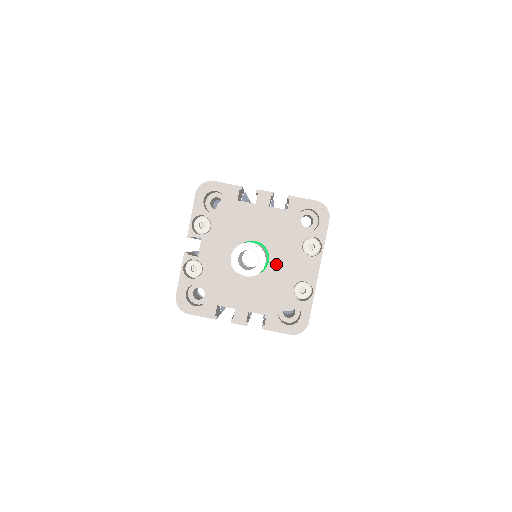
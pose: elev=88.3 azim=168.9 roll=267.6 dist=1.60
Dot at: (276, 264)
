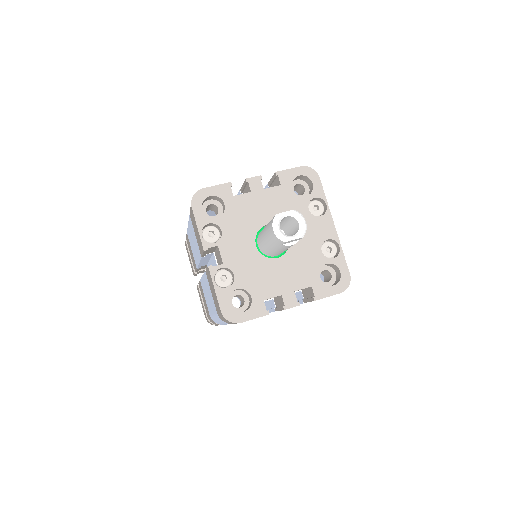
Dot at: occluded
